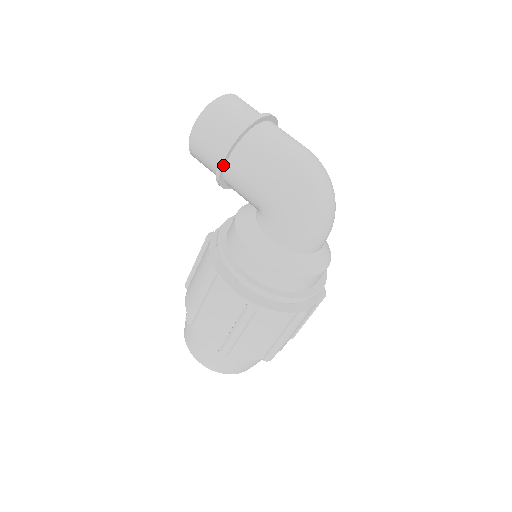
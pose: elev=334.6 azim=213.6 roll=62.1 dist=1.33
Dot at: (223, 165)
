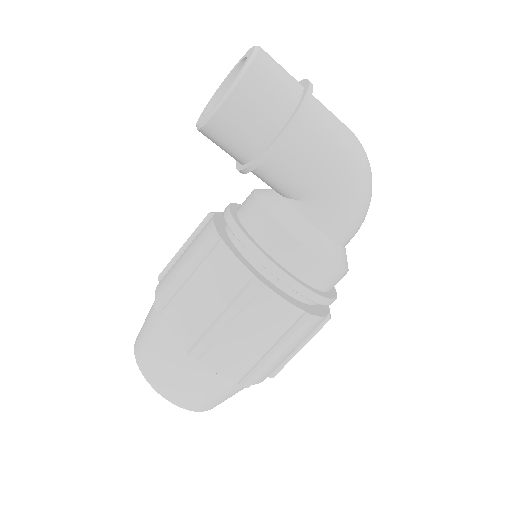
Dot at: (280, 143)
